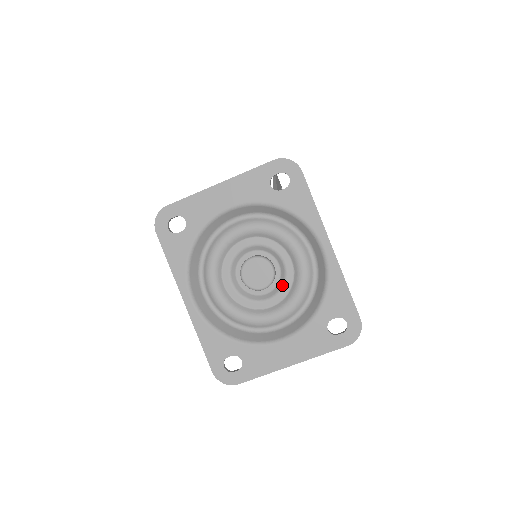
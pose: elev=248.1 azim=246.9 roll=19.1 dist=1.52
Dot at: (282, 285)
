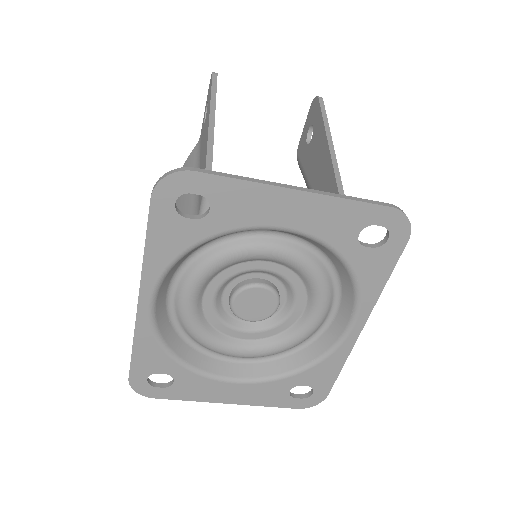
Dot at: (273, 326)
